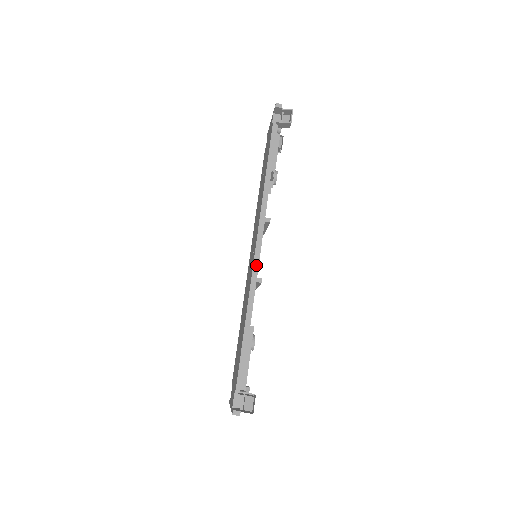
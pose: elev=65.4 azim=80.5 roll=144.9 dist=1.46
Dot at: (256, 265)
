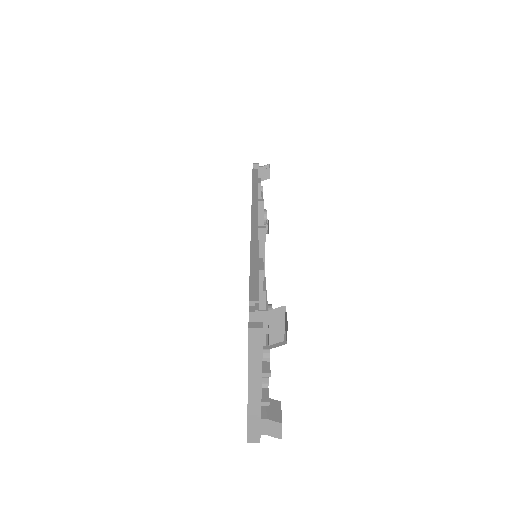
Dot at: (255, 220)
